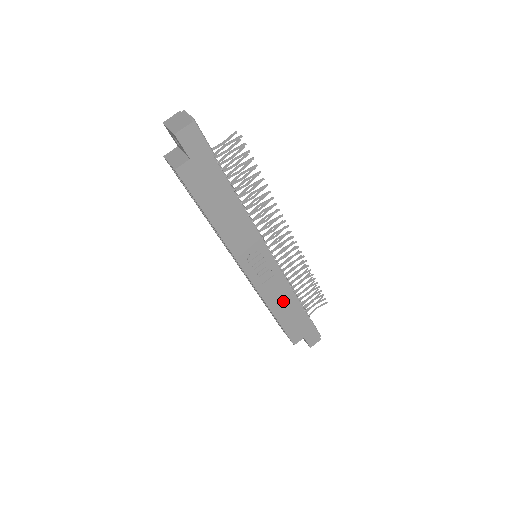
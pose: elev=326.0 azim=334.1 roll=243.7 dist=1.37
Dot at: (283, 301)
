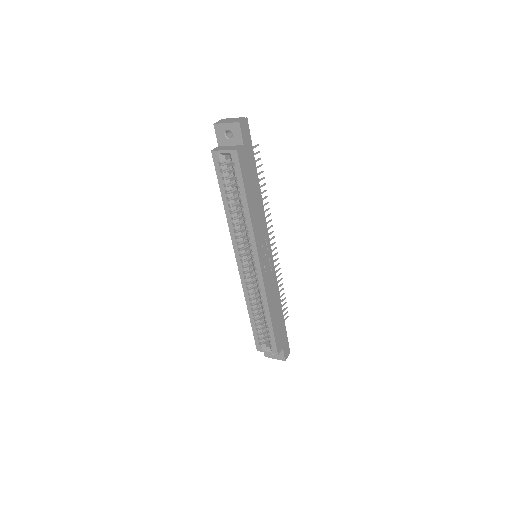
Dot at: (274, 301)
